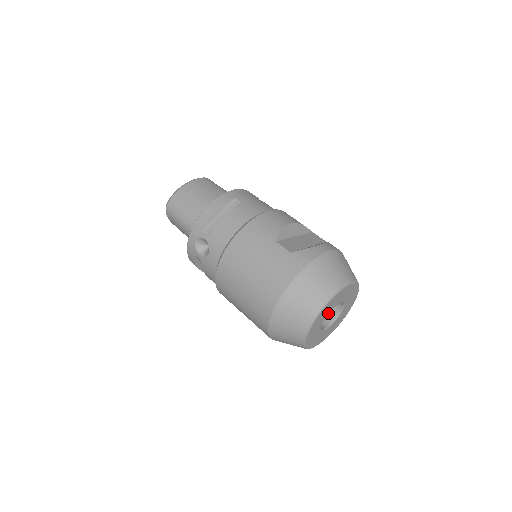
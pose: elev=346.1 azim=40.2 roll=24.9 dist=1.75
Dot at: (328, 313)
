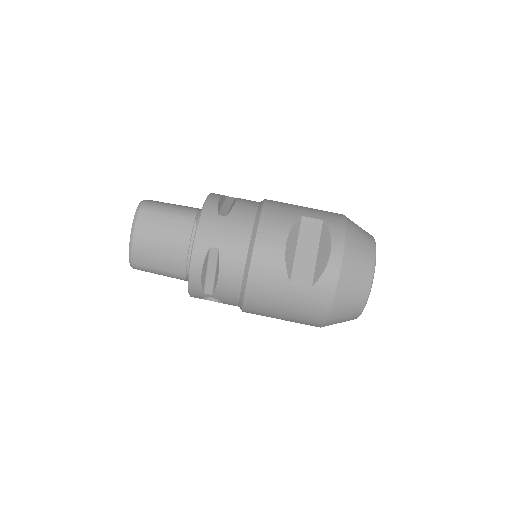
Dot at: occluded
